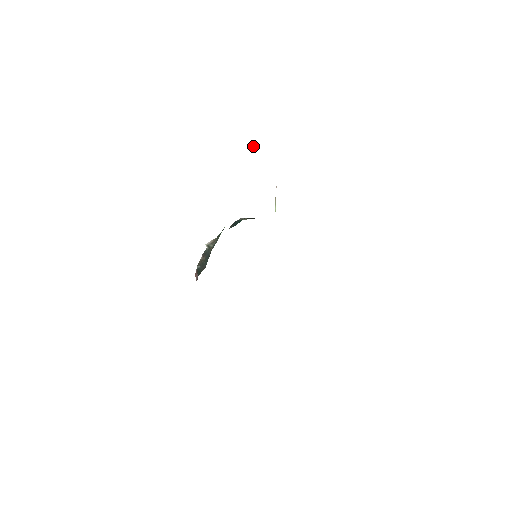
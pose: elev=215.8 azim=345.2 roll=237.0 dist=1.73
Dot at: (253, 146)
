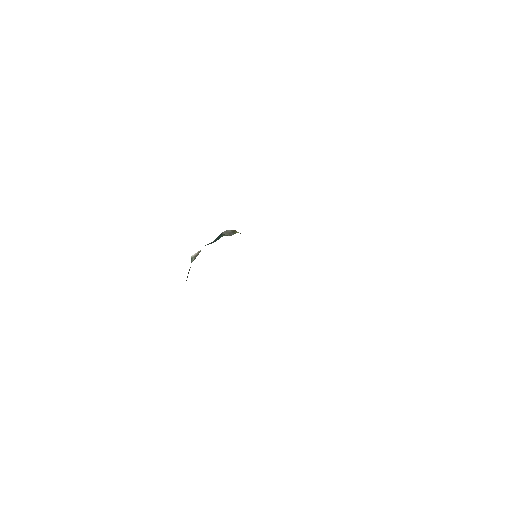
Dot at: occluded
